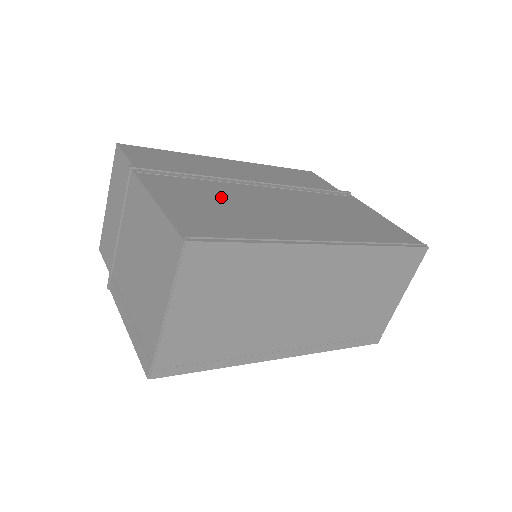
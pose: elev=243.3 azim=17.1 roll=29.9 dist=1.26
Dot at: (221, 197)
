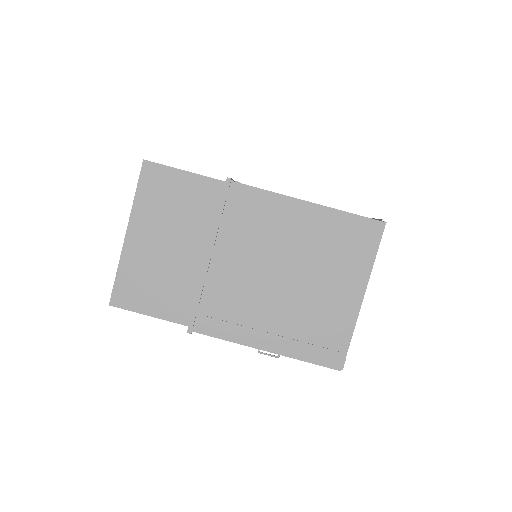
Dot at: occluded
